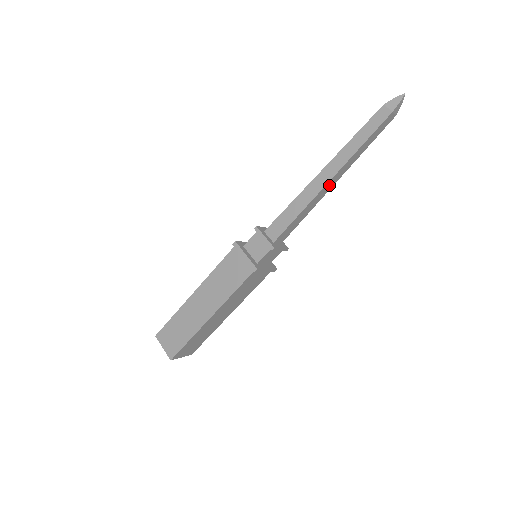
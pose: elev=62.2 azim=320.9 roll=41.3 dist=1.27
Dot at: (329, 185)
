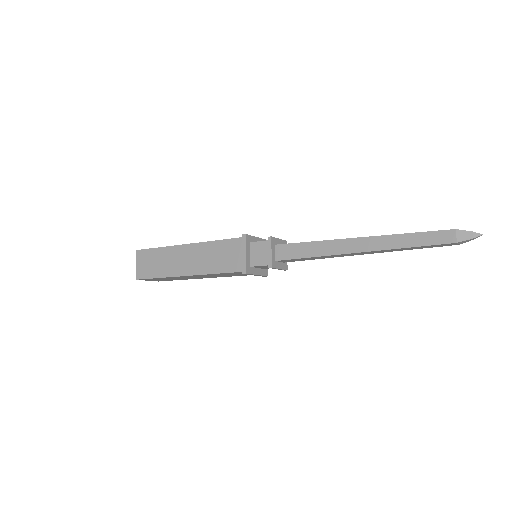
Dot at: (356, 254)
